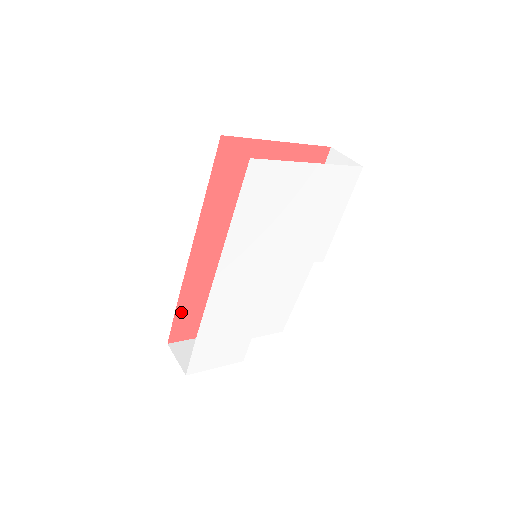
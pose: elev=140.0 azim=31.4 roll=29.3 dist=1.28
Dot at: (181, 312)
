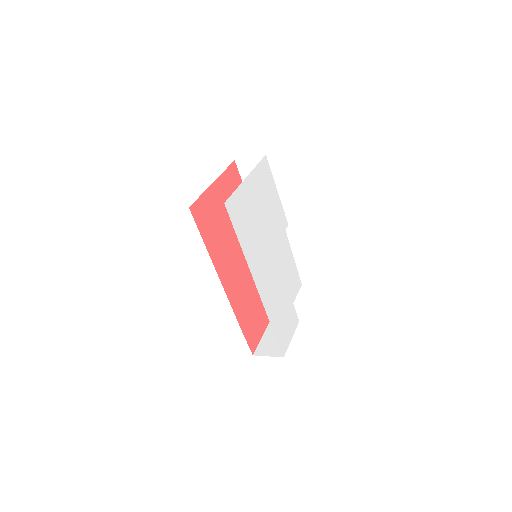
Dot at: (245, 329)
